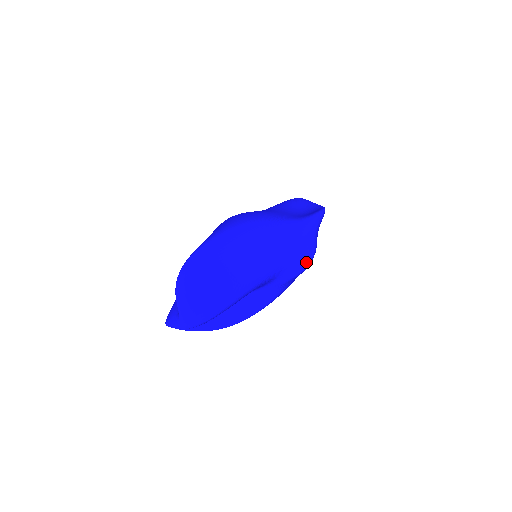
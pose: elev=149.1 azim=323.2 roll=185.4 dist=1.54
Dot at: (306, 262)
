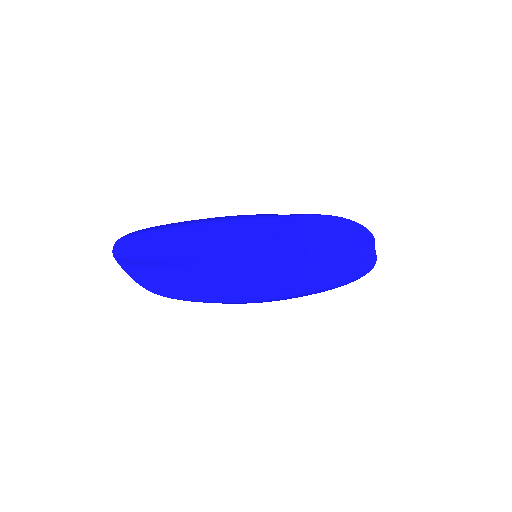
Dot at: (276, 240)
